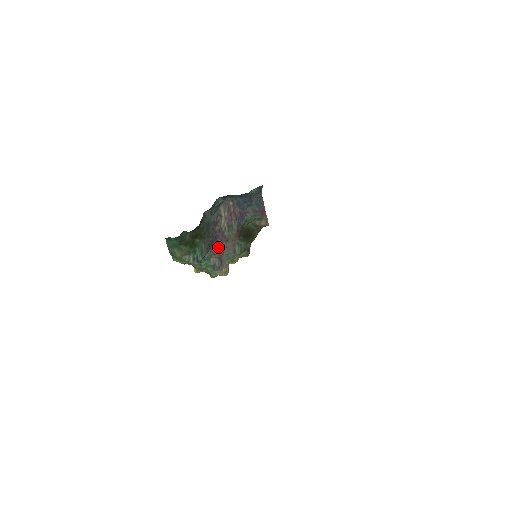
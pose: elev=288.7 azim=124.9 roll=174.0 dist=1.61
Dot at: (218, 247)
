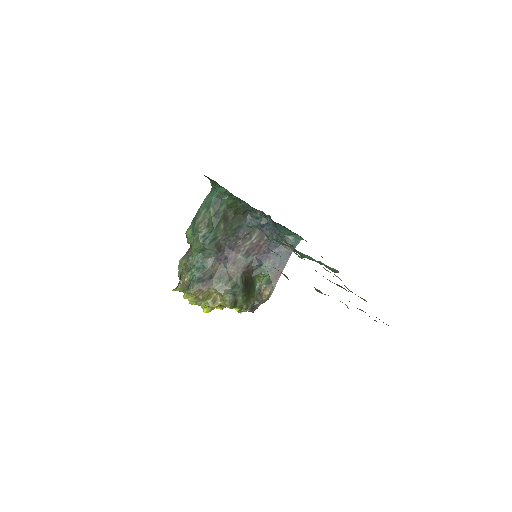
Dot at: (223, 260)
